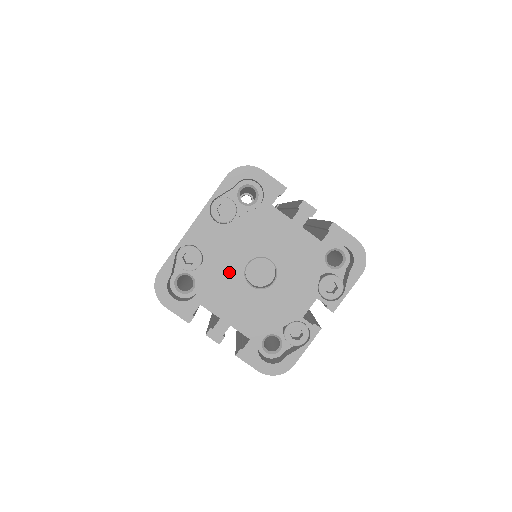
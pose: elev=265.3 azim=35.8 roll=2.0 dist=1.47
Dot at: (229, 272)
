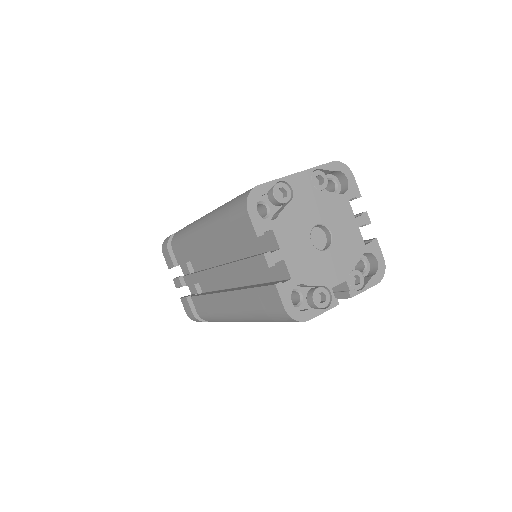
Dot at: (303, 221)
